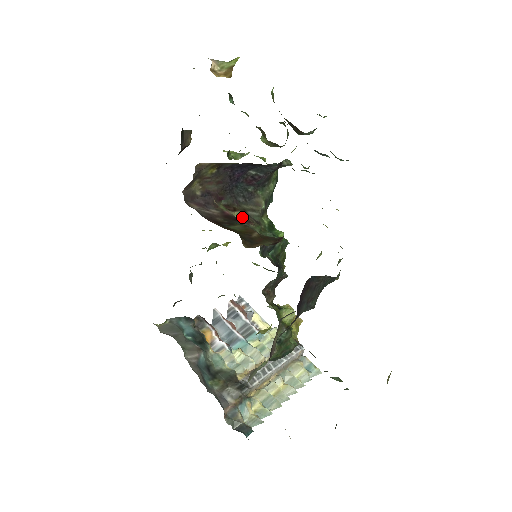
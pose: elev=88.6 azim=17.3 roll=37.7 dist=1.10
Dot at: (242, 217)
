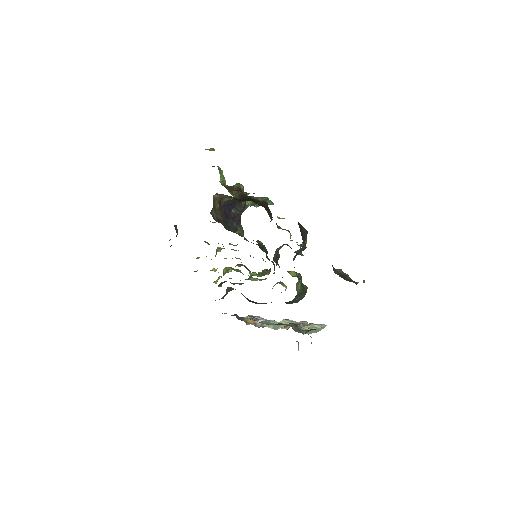
Dot at: occluded
